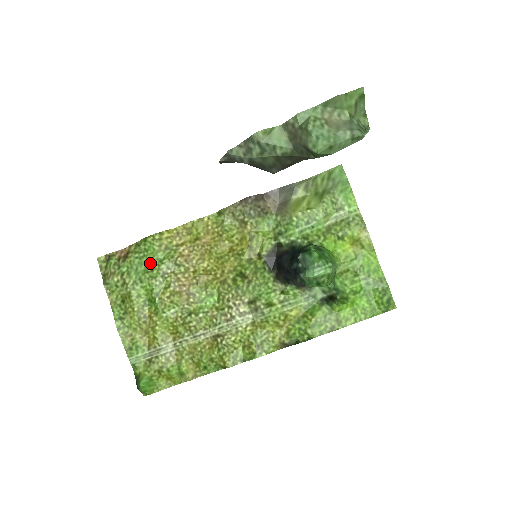
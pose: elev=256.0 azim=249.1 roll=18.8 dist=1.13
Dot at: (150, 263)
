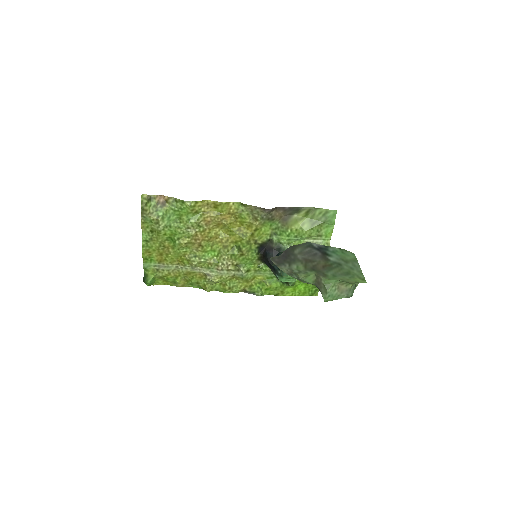
Dot at: (181, 217)
